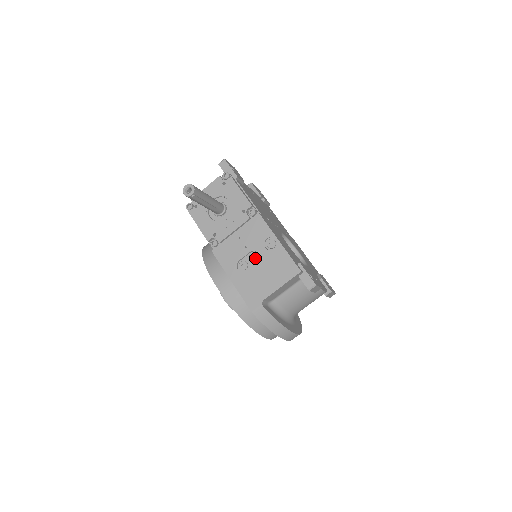
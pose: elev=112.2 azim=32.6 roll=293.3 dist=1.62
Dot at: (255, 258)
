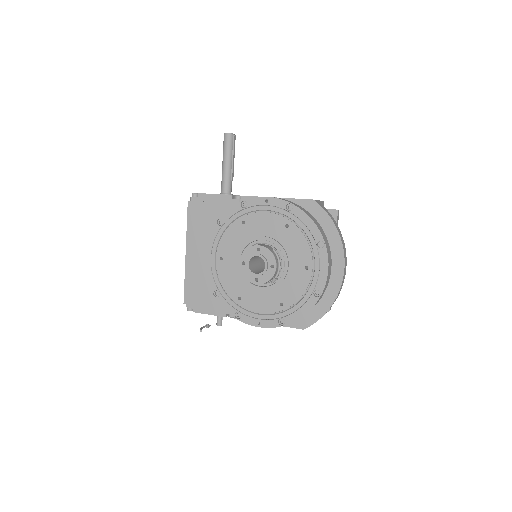
Dot at: occluded
